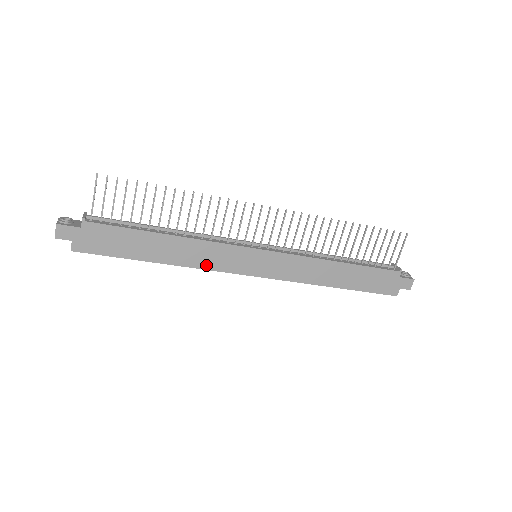
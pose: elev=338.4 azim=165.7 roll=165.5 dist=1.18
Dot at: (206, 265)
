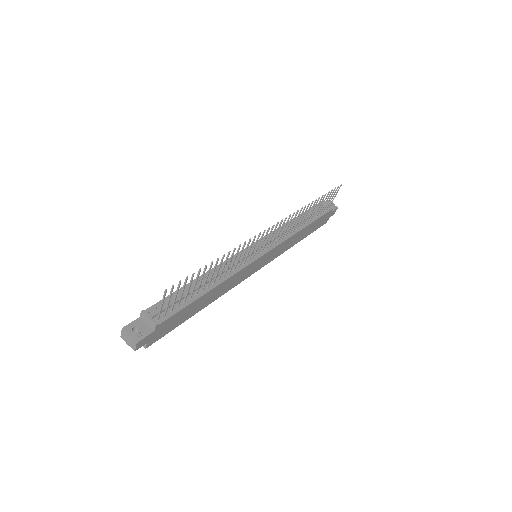
Dot at: (231, 287)
